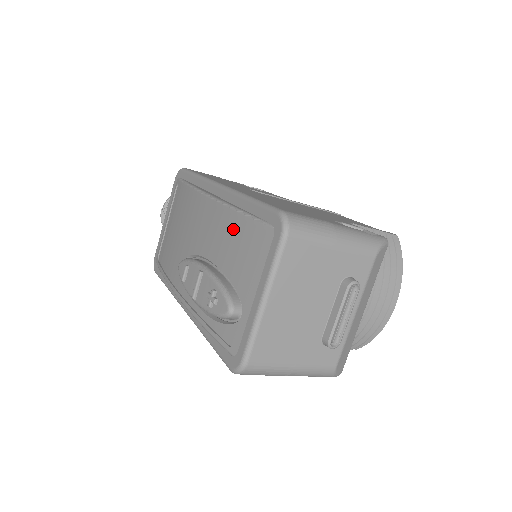
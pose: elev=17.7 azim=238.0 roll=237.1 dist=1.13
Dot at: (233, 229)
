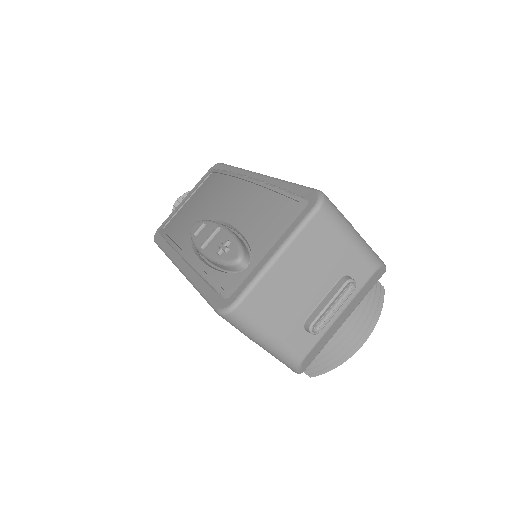
Dot at: (265, 200)
